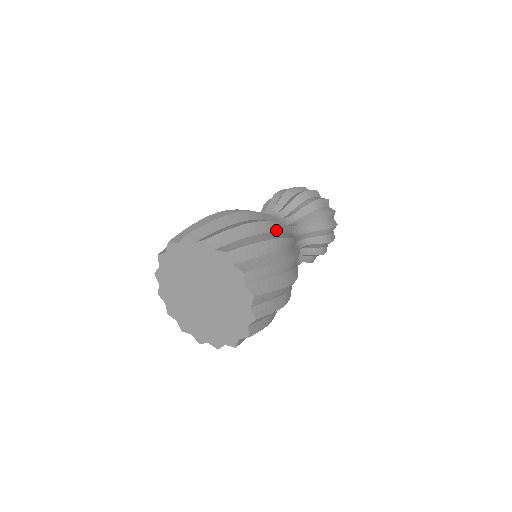
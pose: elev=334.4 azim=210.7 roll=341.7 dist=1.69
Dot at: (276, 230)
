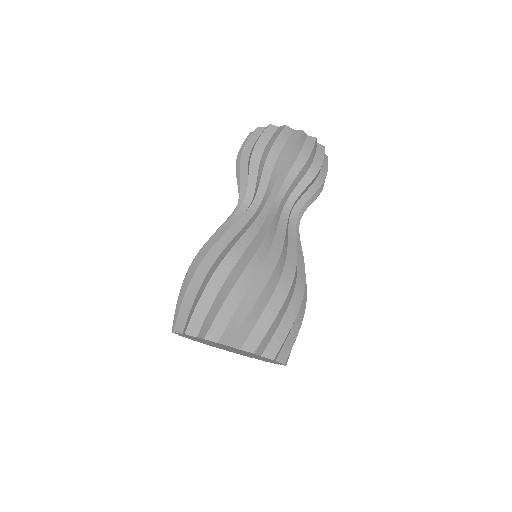
Dot at: (262, 259)
